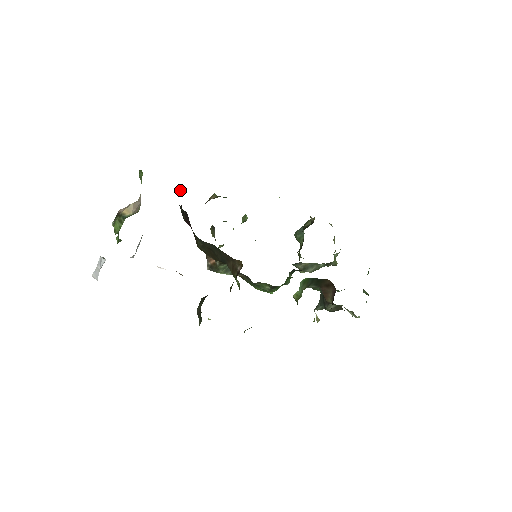
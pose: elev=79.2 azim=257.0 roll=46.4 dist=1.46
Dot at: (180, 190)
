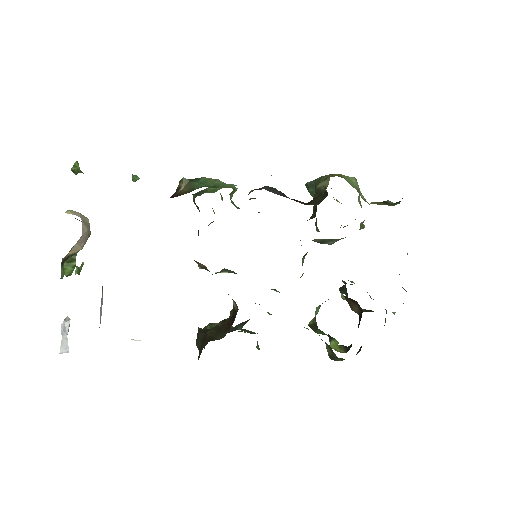
Dot at: (136, 179)
